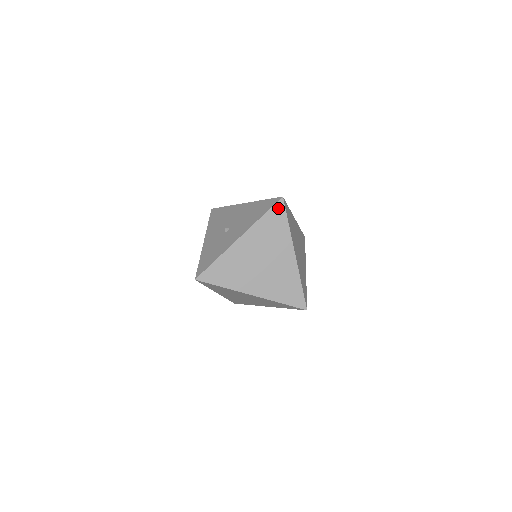
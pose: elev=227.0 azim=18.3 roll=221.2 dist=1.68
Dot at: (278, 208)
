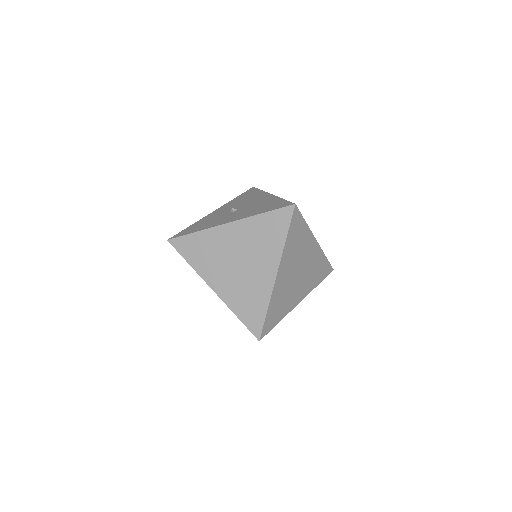
Dot at: (284, 214)
